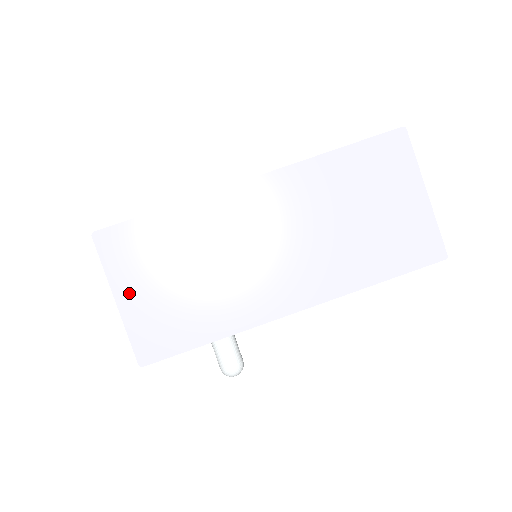
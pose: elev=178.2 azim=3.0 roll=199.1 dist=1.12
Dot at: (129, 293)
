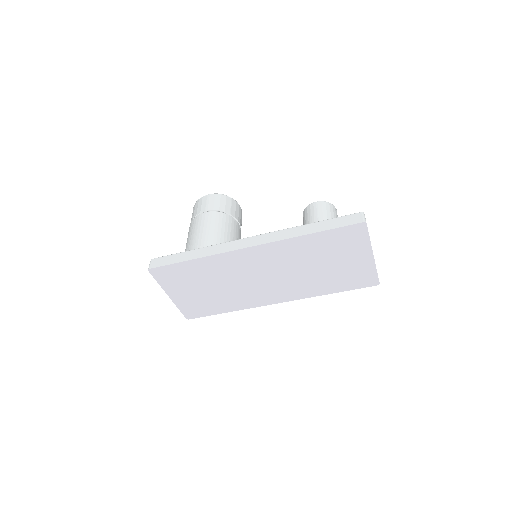
Dot at: (176, 294)
